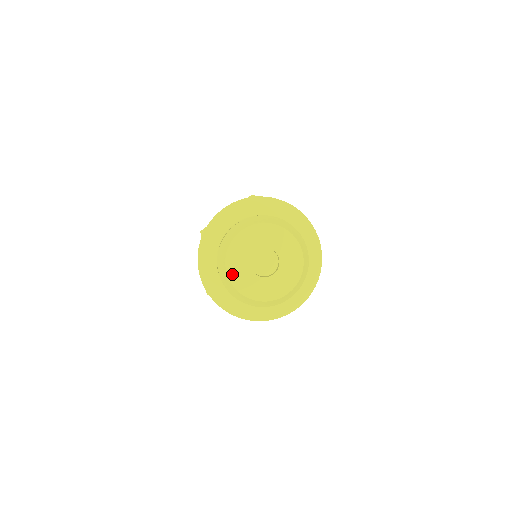
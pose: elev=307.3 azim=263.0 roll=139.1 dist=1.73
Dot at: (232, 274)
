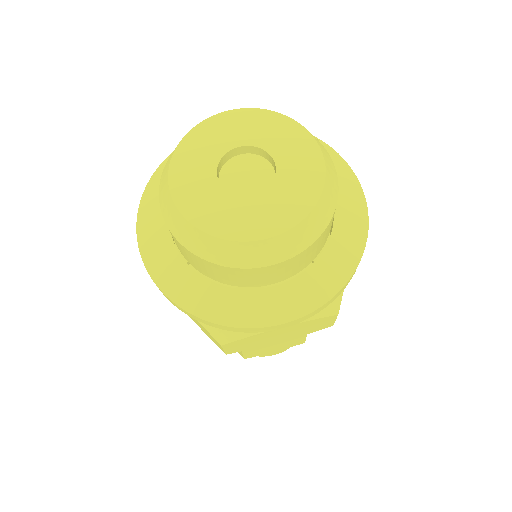
Dot at: (178, 170)
